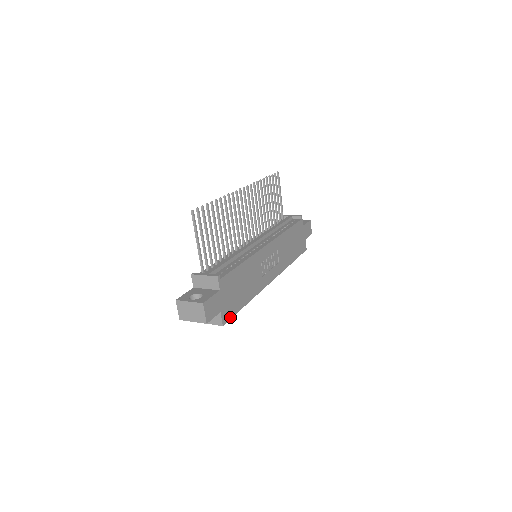
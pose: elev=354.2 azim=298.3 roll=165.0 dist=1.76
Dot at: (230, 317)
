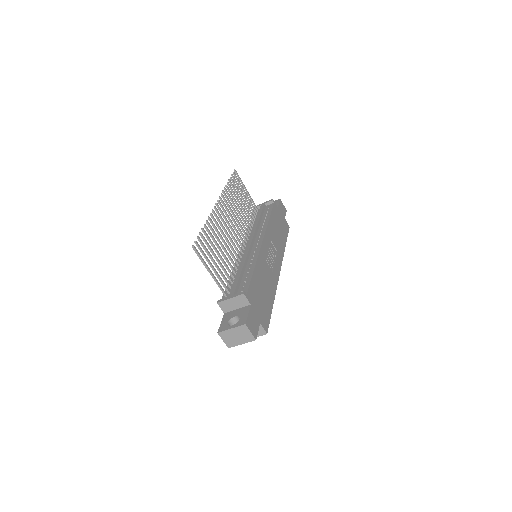
Dot at: (268, 323)
